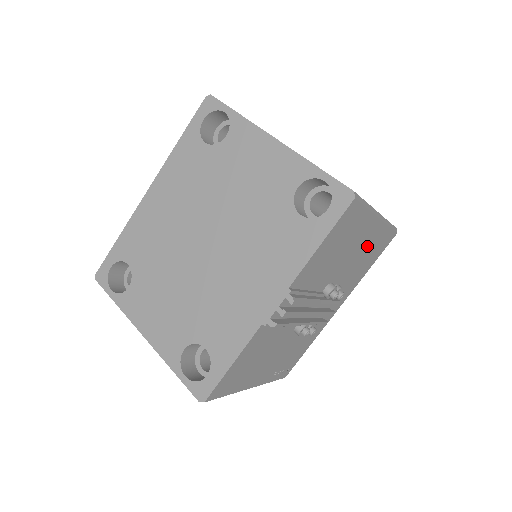
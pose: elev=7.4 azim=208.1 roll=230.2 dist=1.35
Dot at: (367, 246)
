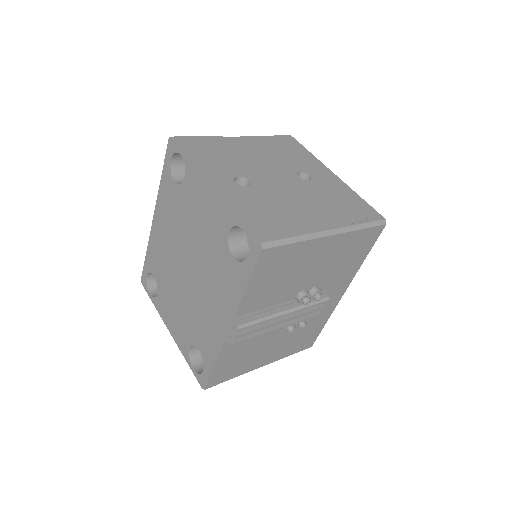
Dot at: (336, 253)
